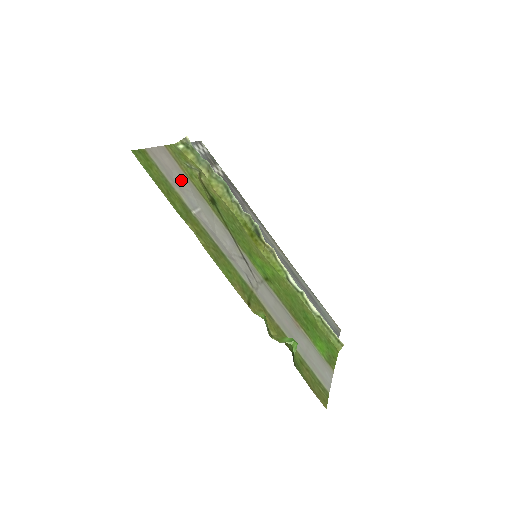
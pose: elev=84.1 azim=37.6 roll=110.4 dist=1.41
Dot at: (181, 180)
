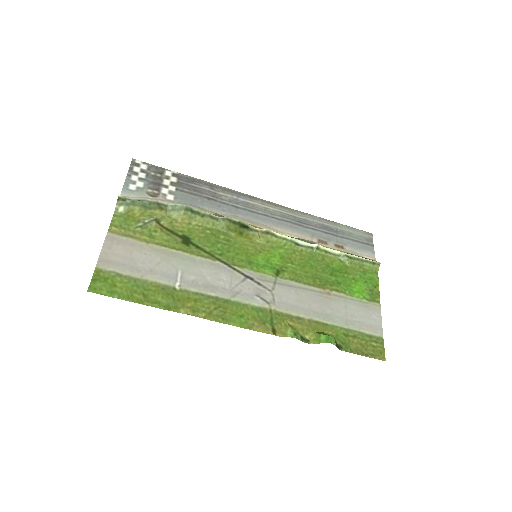
Dot at: (146, 258)
